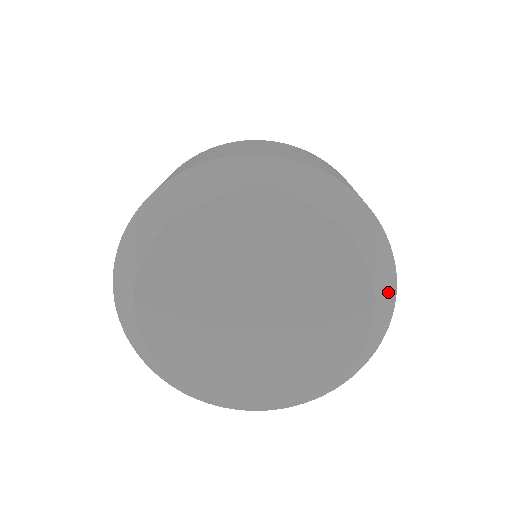
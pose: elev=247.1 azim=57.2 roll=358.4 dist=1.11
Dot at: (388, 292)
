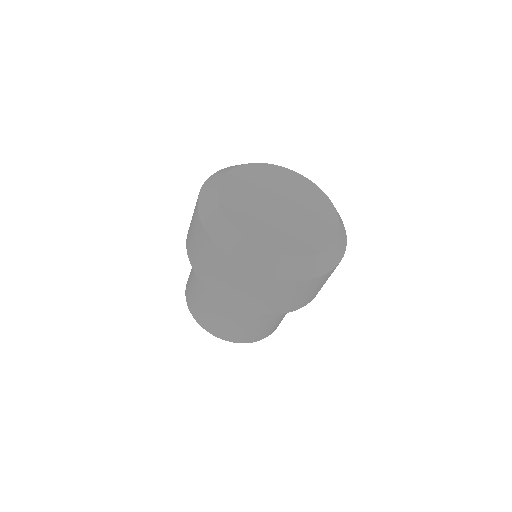
Dot at: (333, 259)
